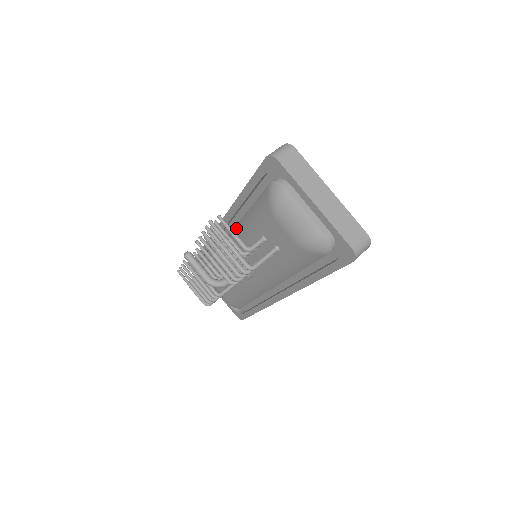
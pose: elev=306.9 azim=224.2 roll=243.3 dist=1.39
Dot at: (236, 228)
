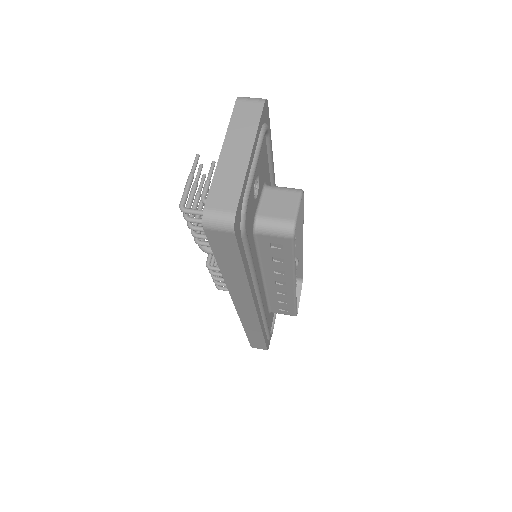
Dot at: occluded
